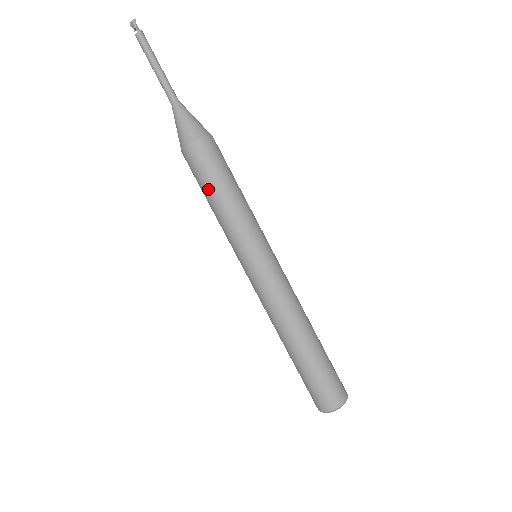
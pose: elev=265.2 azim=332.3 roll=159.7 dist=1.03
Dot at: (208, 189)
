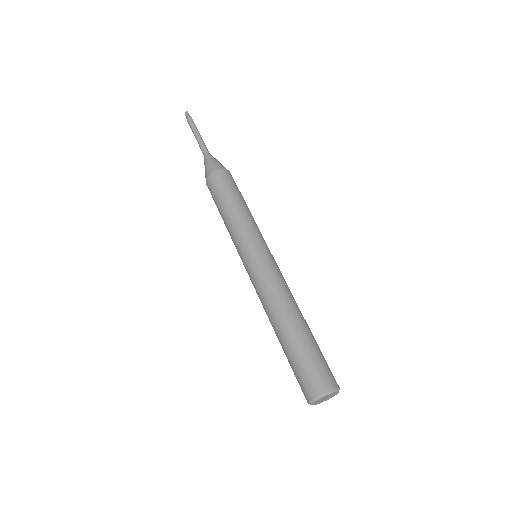
Dot at: (221, 202)
